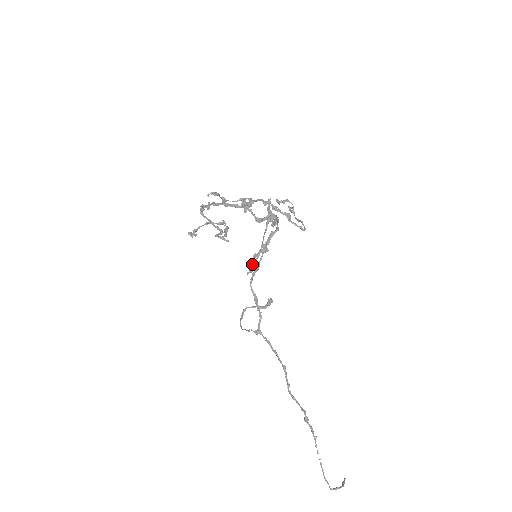
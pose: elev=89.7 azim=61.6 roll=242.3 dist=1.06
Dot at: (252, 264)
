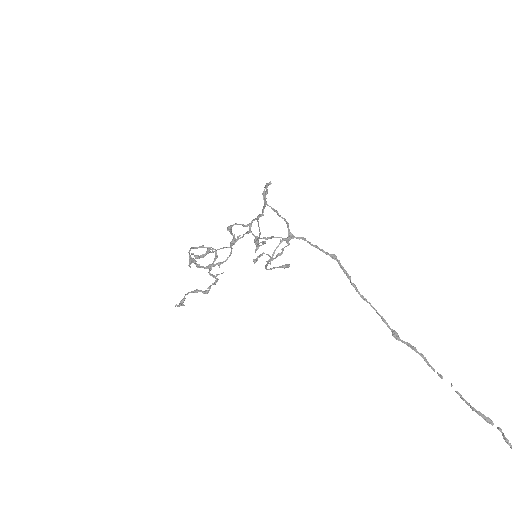
Dot at: (257, 240)
